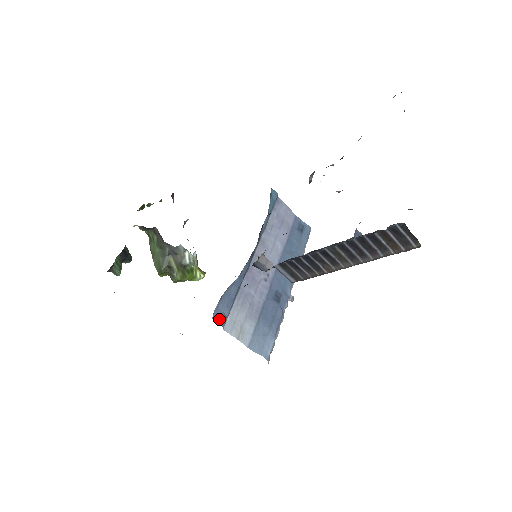
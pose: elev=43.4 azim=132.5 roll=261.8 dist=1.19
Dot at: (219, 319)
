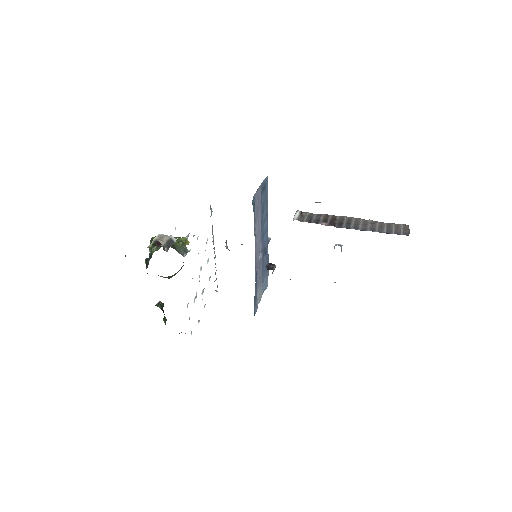
Dot at: occluded
